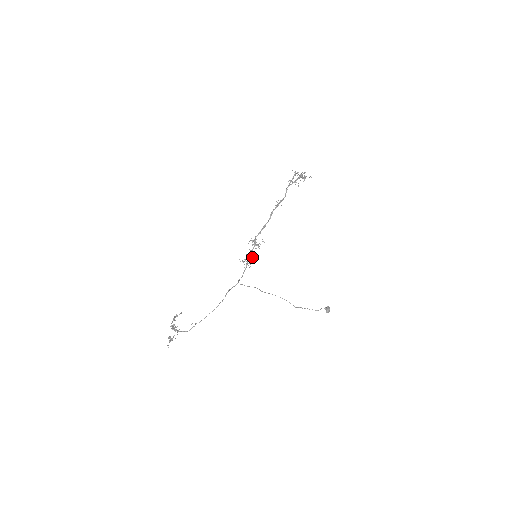
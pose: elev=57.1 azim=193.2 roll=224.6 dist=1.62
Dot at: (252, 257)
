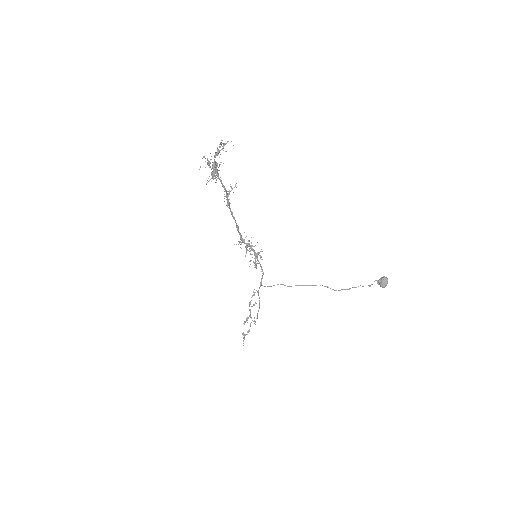
Dot at: occluded
